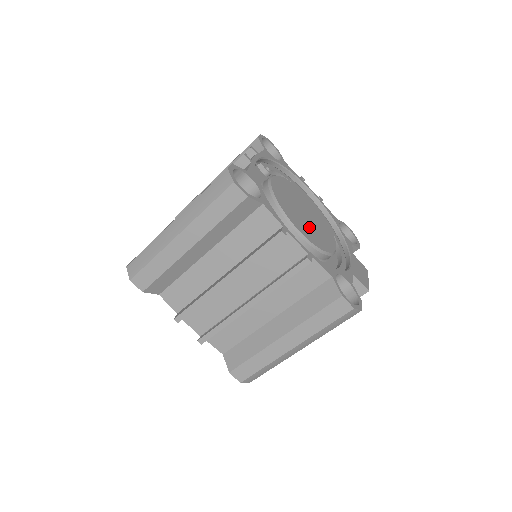
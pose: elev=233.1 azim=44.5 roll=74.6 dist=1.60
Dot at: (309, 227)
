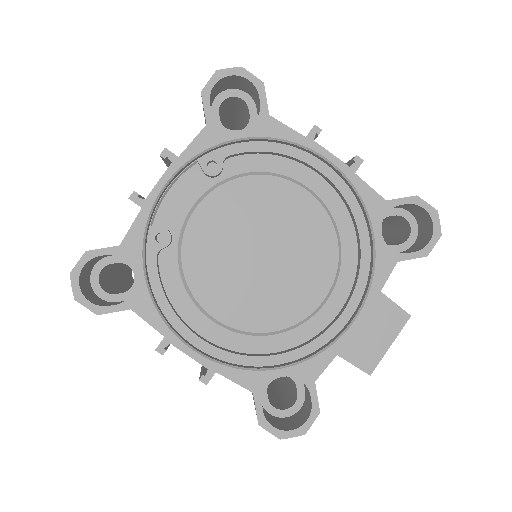
Dot at: (254, 289)
